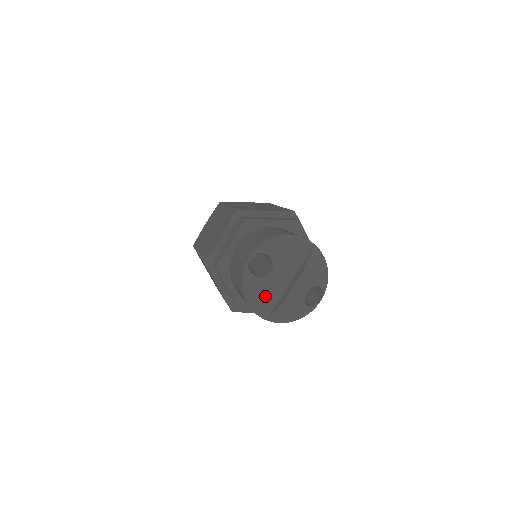
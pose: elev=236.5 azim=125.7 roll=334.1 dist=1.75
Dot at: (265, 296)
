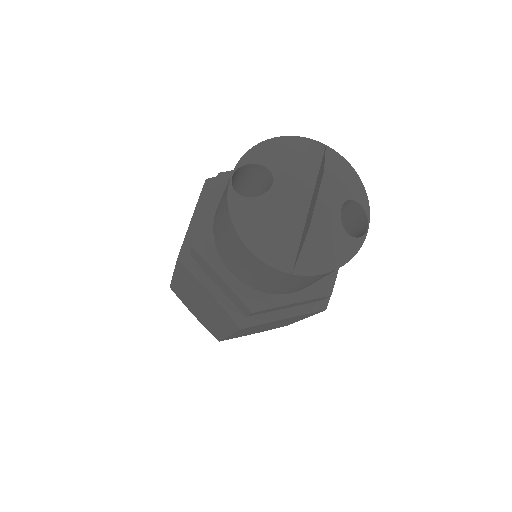
Dot at: (275, 225)
